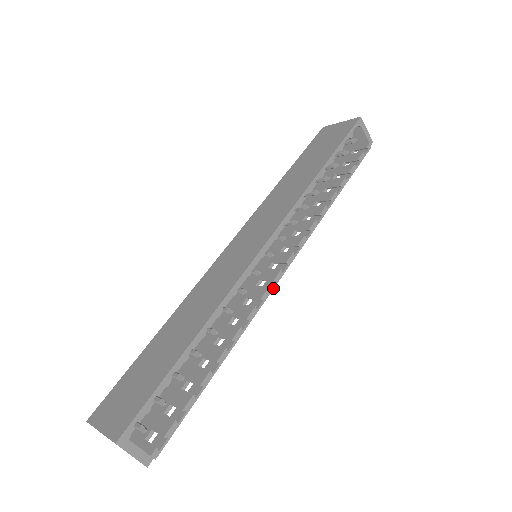
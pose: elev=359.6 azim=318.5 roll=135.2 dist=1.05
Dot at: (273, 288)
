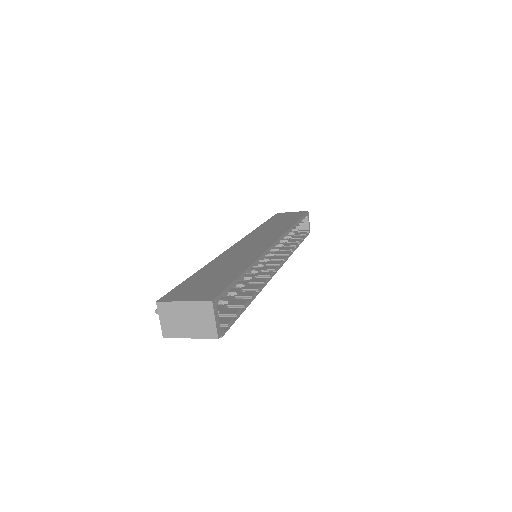
Dot at: (274, 274)
